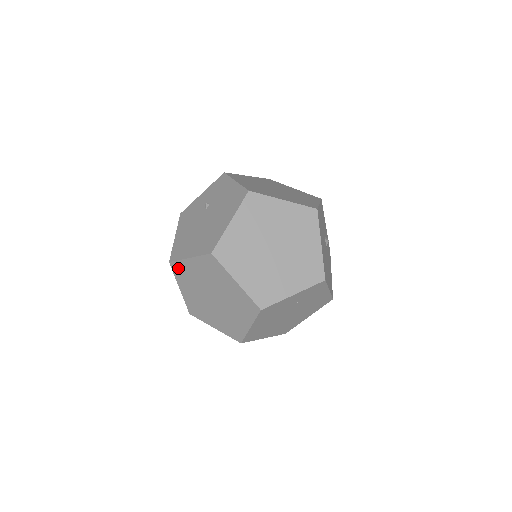
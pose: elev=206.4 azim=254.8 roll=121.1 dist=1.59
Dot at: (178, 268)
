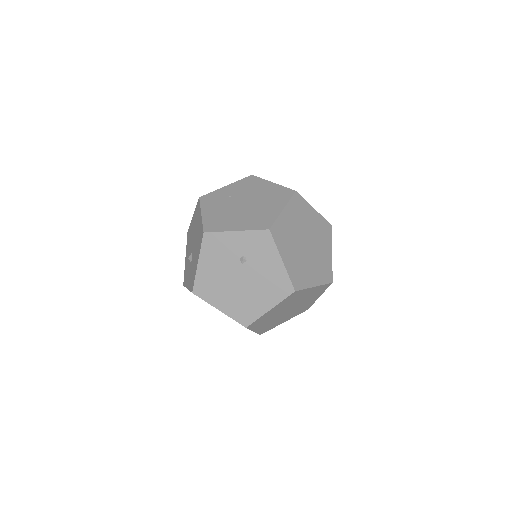
Dot at: occluded
